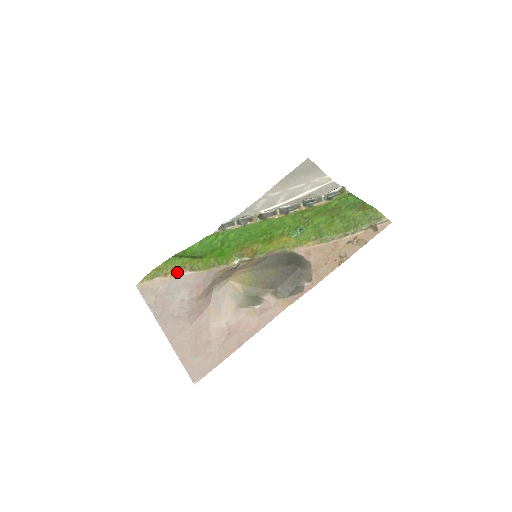
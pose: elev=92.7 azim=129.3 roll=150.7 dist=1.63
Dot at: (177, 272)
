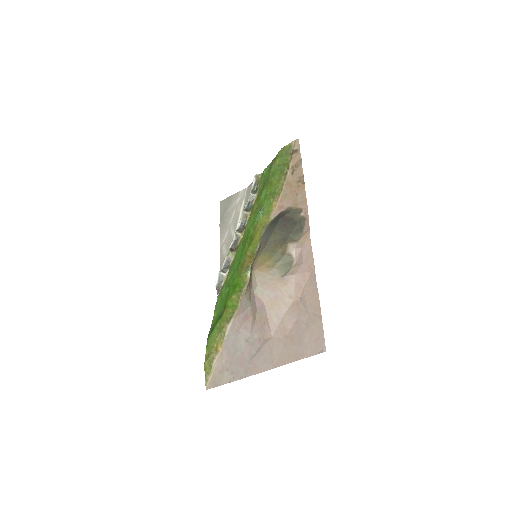
Dot at: (222, 337)
